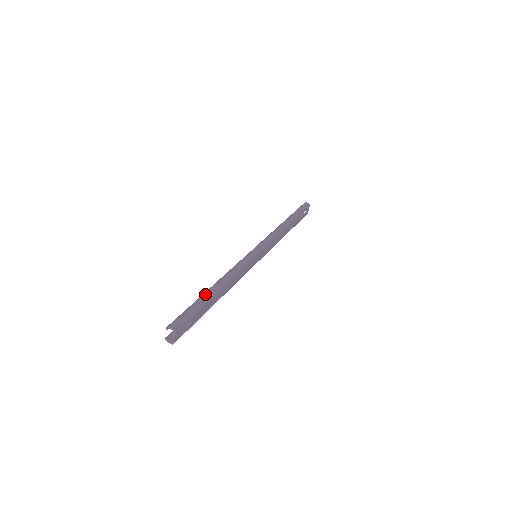
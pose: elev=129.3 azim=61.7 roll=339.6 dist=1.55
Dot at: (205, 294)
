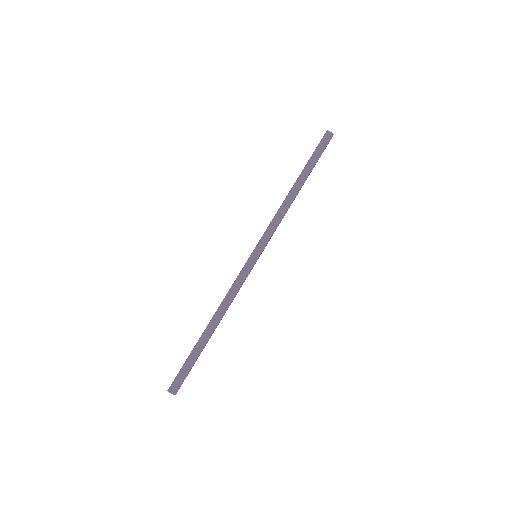
Dot at: (200, 342)
